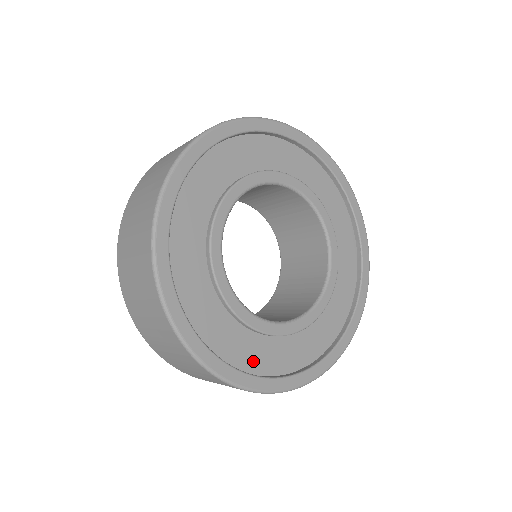
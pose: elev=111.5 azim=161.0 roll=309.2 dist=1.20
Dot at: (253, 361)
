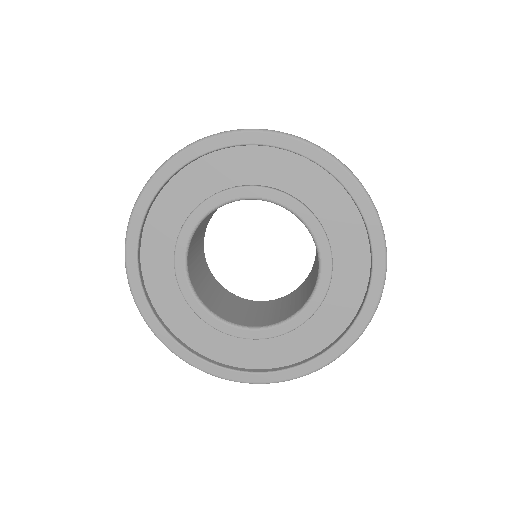
Dot at: (277, 357)
